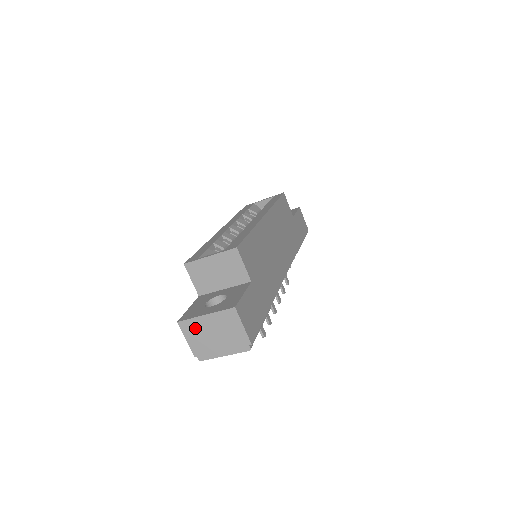
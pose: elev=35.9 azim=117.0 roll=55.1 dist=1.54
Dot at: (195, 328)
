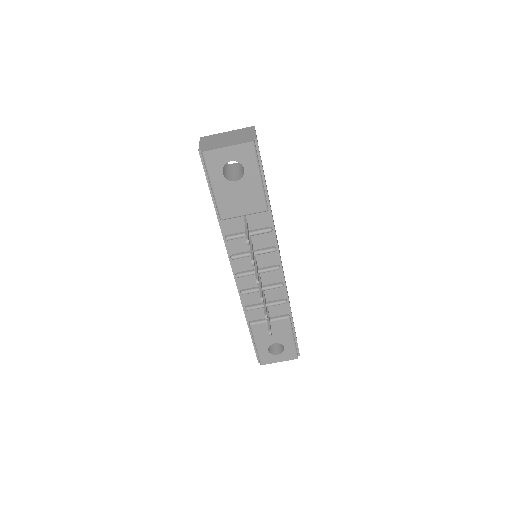
Dot at: (213, 138)
